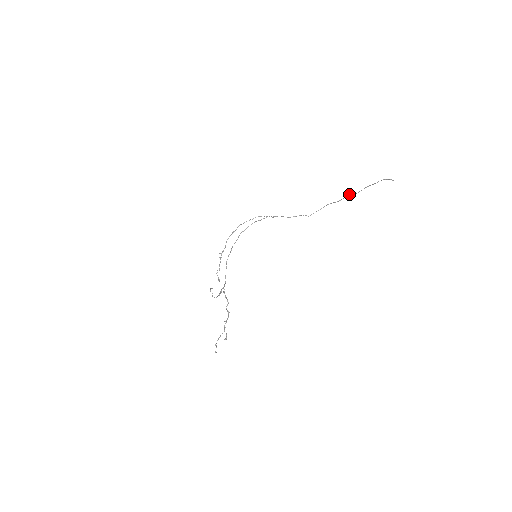
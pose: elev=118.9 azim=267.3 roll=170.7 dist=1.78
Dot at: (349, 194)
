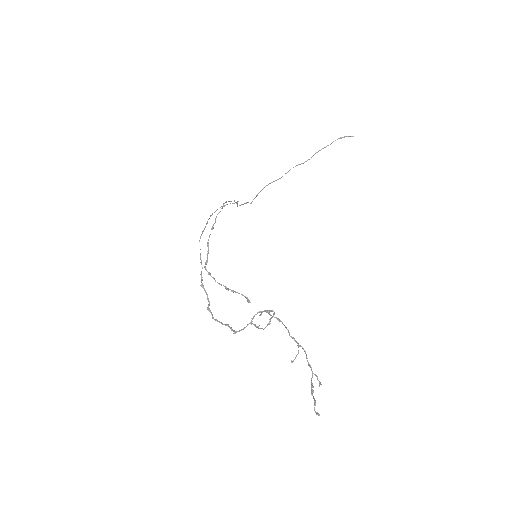
Dot at: occluded
